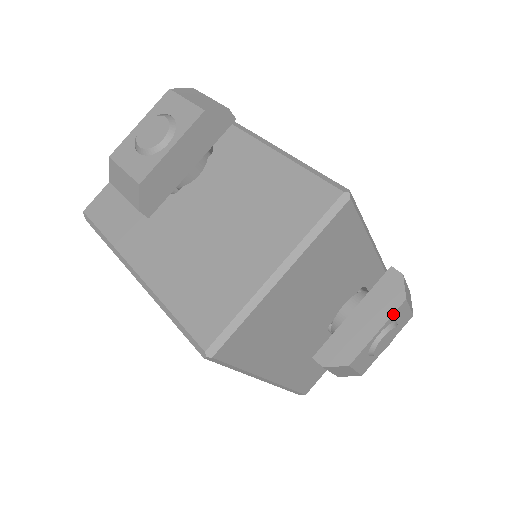
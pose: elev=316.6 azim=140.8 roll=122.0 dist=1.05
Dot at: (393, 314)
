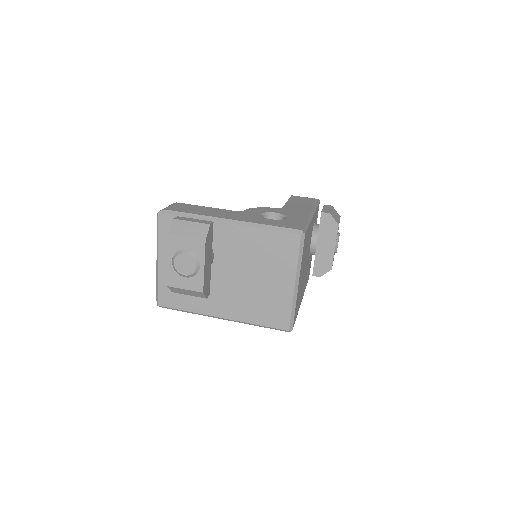
Dot at: occluded
